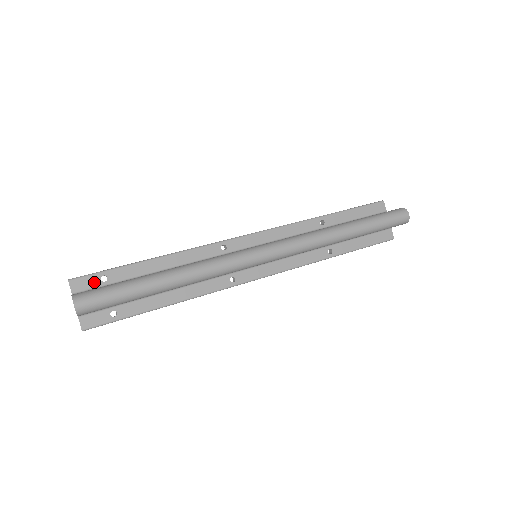
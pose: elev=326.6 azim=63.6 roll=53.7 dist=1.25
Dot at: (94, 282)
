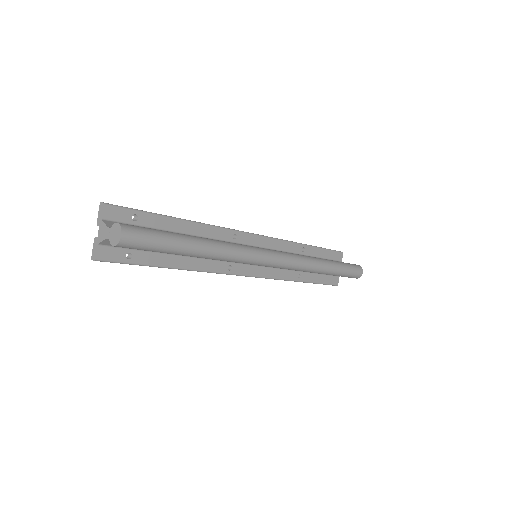
Dot at: (125, 217)
